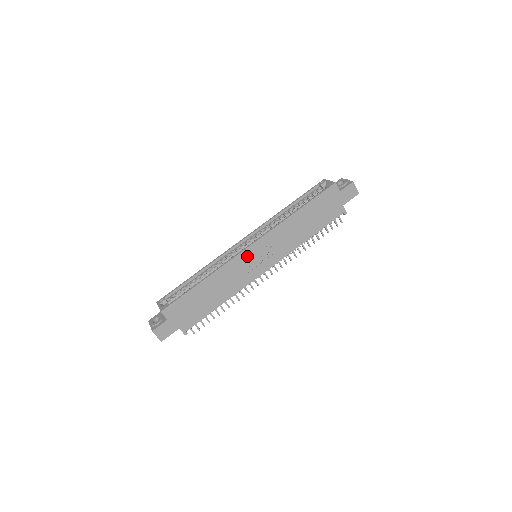
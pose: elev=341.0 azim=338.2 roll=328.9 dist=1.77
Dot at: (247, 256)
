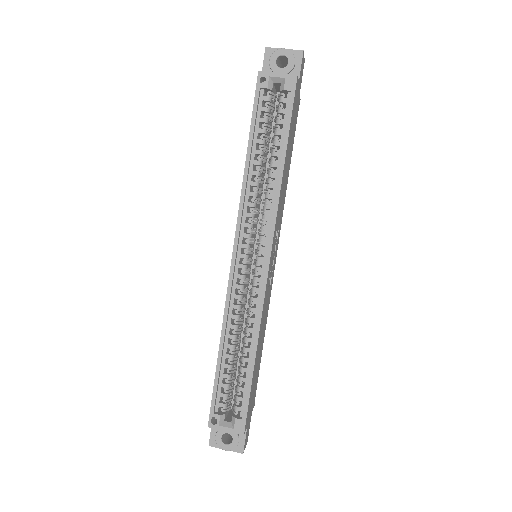
Dot at: (269, 275)
